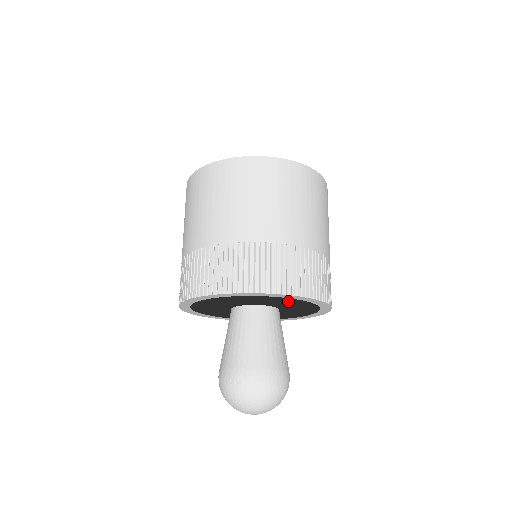
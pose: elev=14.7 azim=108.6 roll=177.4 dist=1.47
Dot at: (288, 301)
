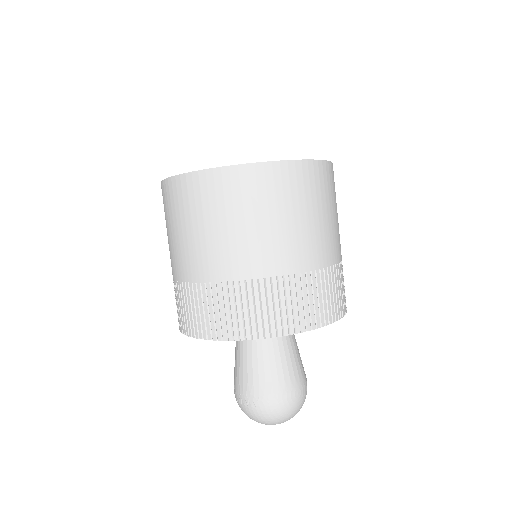
Dot at: occluded
